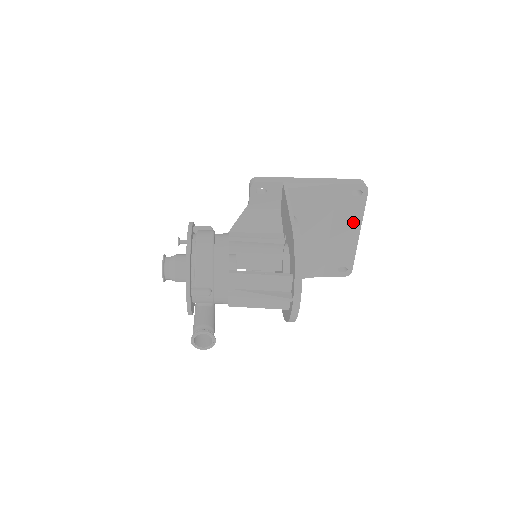
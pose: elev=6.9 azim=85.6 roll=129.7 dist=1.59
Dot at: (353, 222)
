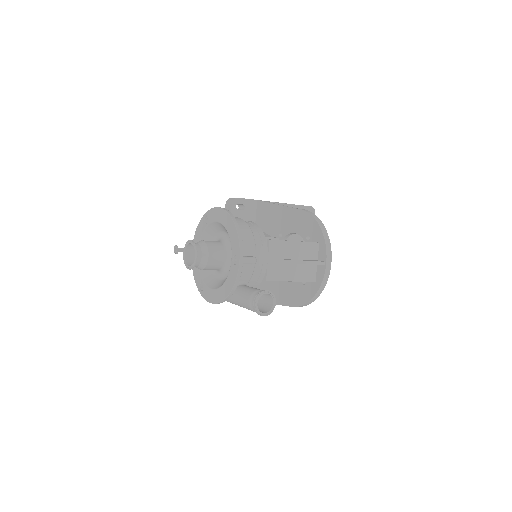
Dot at: occluded
